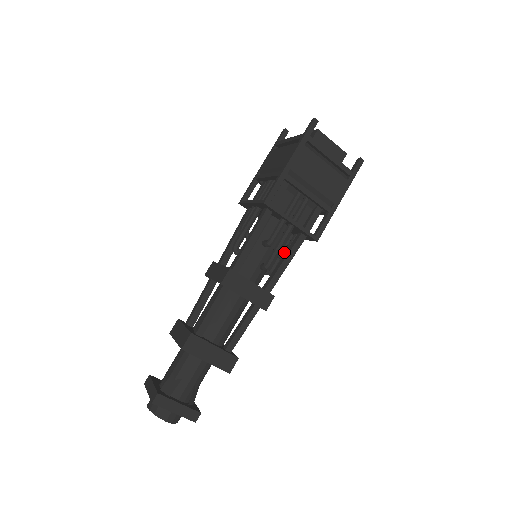
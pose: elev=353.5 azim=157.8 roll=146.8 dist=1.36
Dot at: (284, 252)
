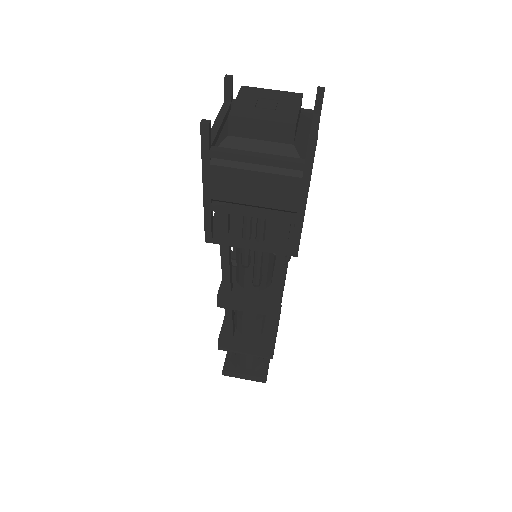
Dot at: occluded
